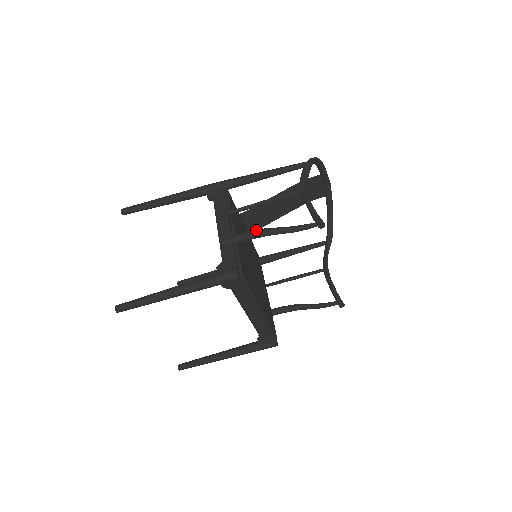
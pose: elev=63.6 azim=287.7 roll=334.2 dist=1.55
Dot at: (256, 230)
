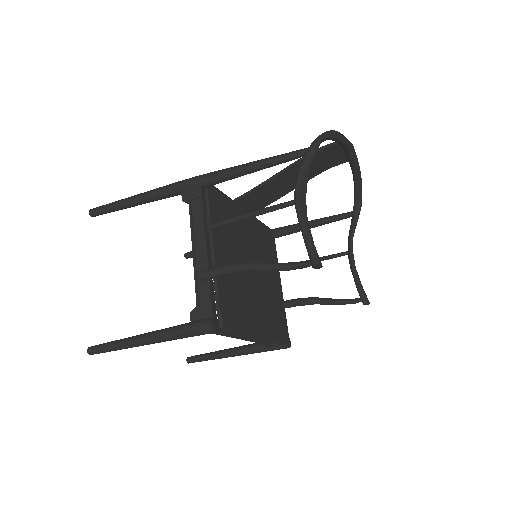
Dot at: (236, 264)
